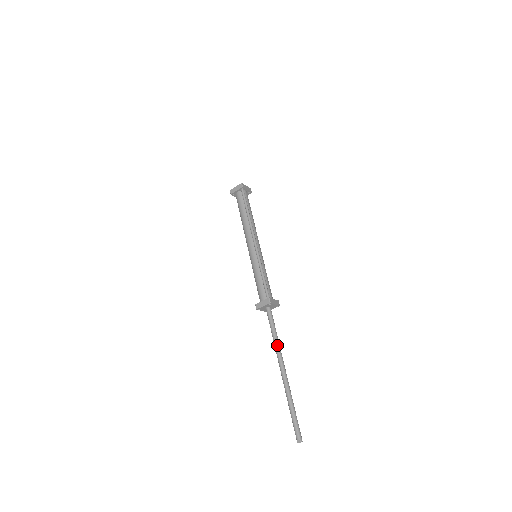
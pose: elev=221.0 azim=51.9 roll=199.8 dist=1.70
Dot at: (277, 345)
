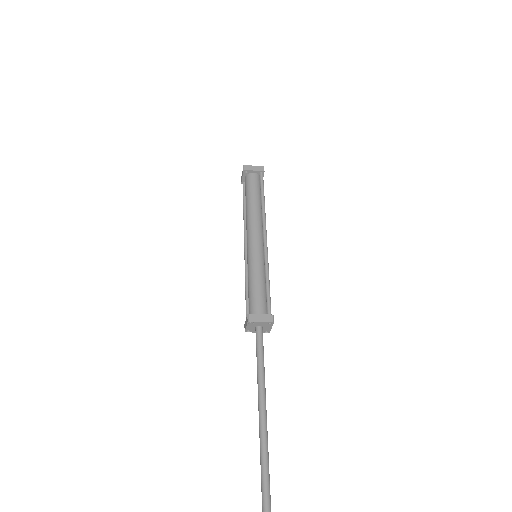
Dot at: (264, 383)
